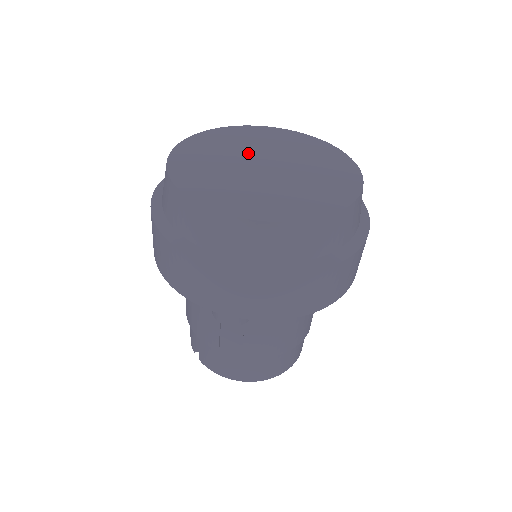
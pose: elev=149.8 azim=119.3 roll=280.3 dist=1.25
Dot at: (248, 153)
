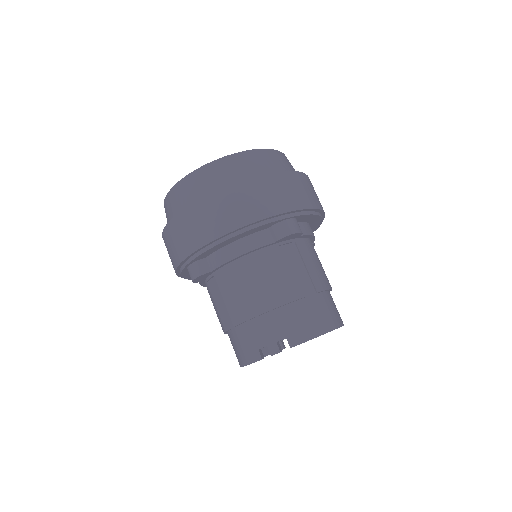
Dot at: occluded
